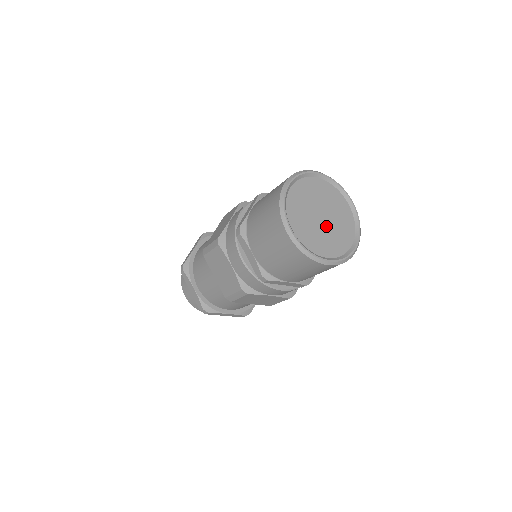
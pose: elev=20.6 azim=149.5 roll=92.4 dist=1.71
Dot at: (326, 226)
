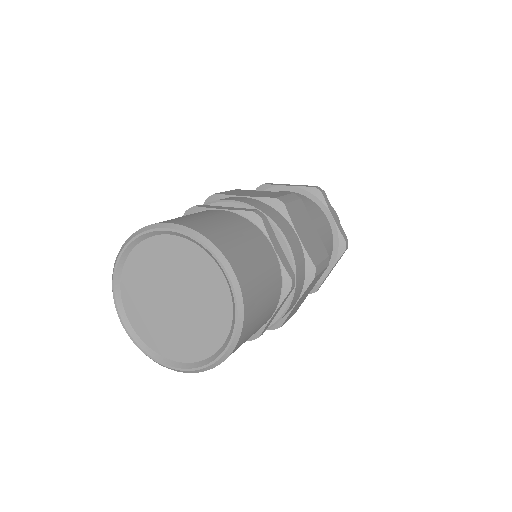
Dot at: (187, 305)
